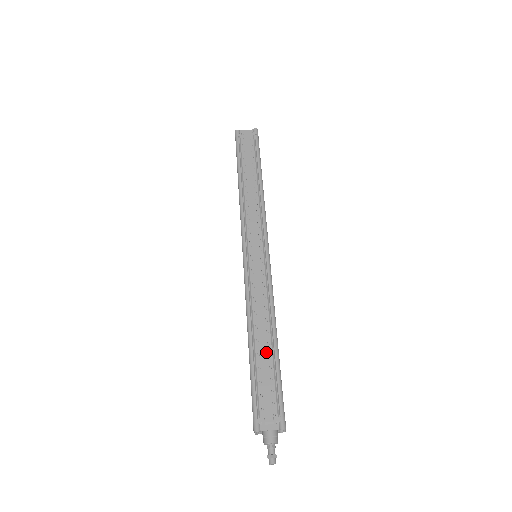
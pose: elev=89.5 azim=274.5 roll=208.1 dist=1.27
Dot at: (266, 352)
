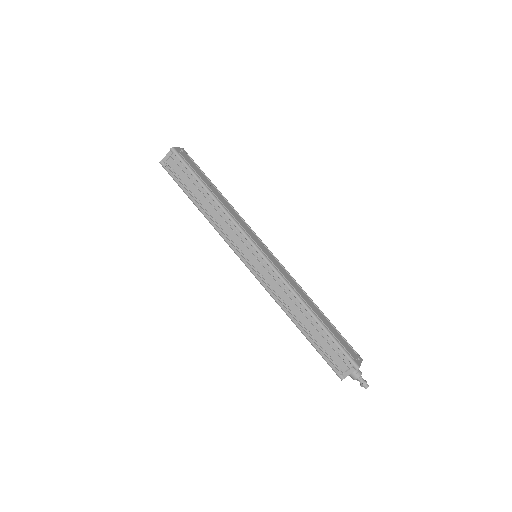
Dot at: (313, 328)
